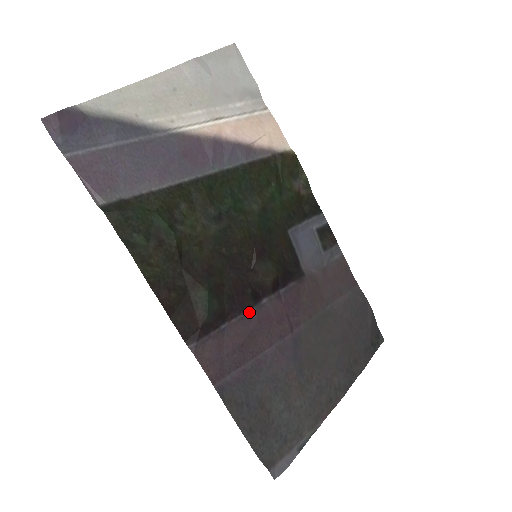
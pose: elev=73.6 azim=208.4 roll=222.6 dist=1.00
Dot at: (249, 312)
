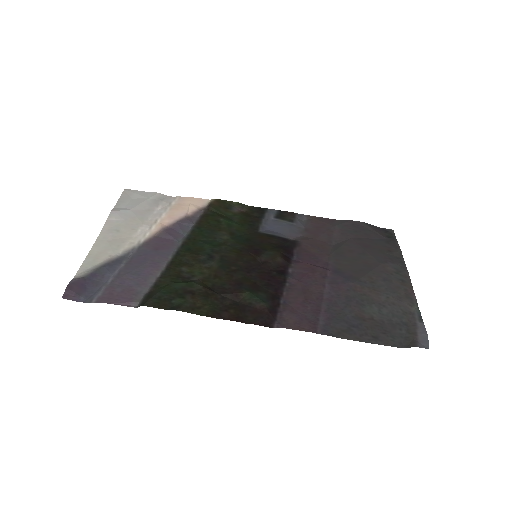
Dot at: (288, 282)
